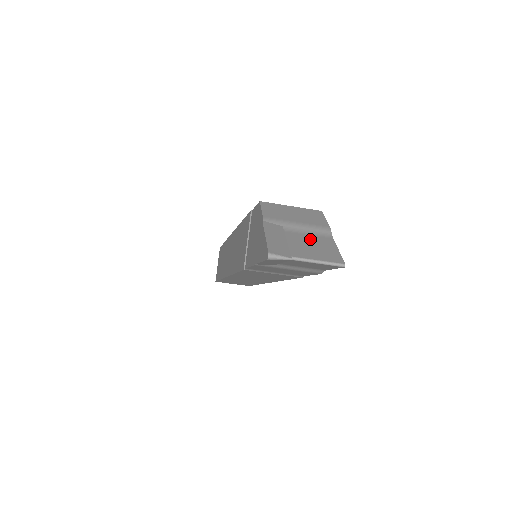
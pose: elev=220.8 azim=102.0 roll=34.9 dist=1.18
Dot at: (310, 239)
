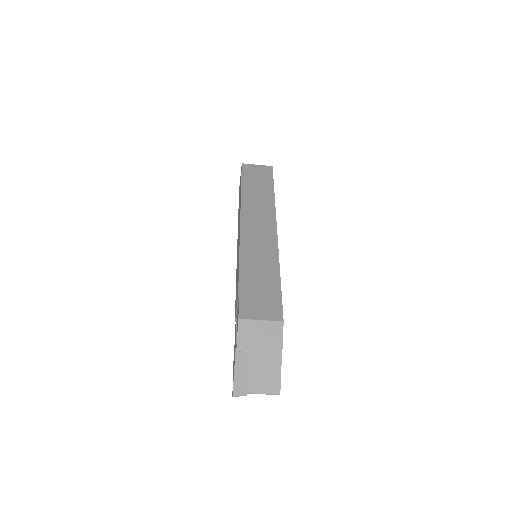
Dot at: (265, 366)
